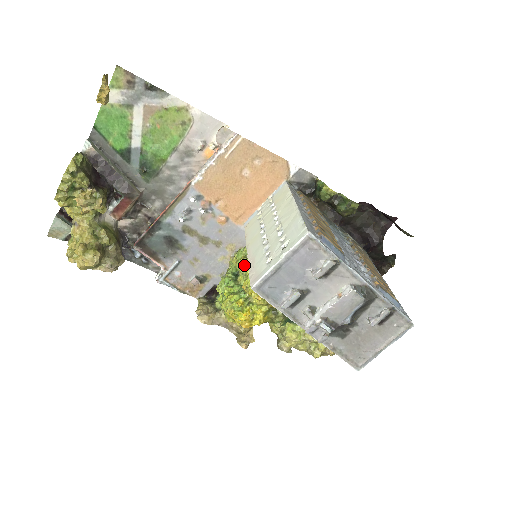
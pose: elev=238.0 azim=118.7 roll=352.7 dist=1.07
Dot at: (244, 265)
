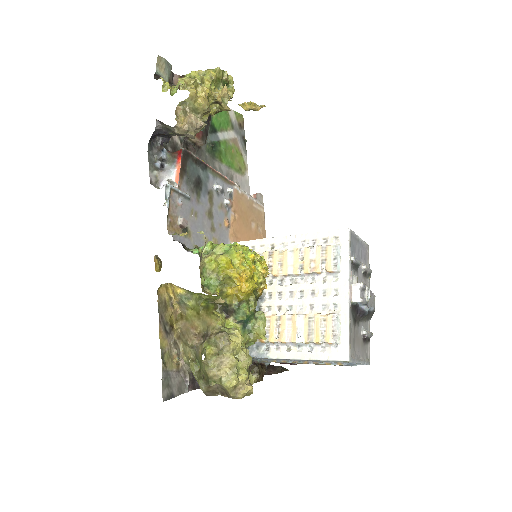
Dot at: (250, 250)
